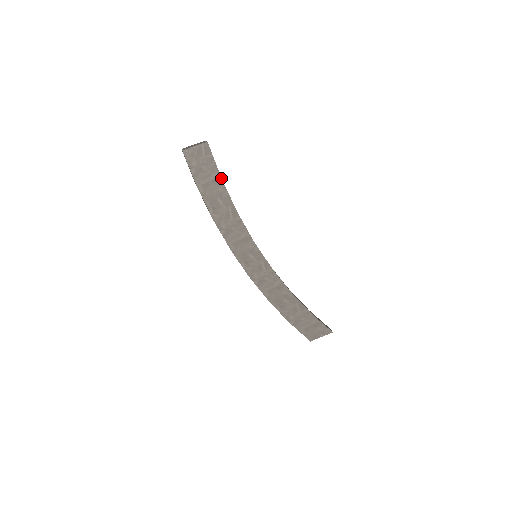
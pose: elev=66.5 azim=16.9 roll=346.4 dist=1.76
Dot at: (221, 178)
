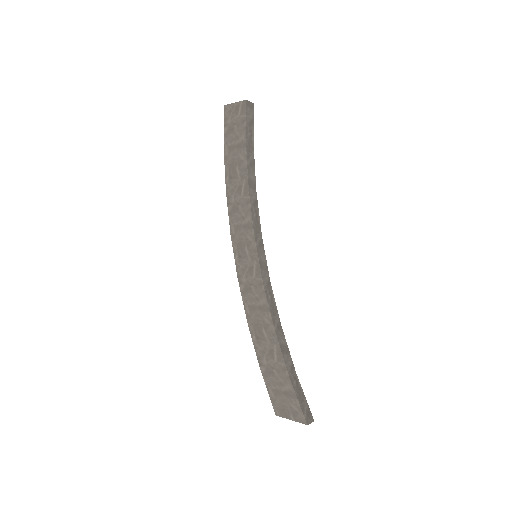
Dot at: (246, 144)
